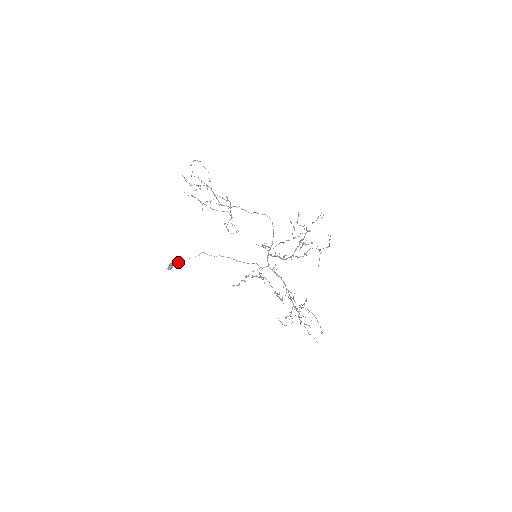
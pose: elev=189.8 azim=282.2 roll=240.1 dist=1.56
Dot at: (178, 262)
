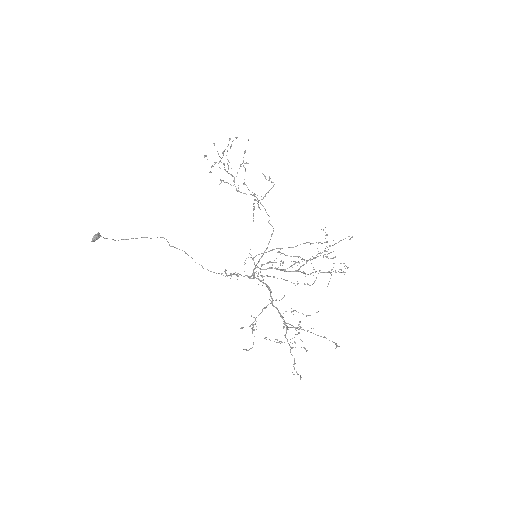
Dot at: occluded
